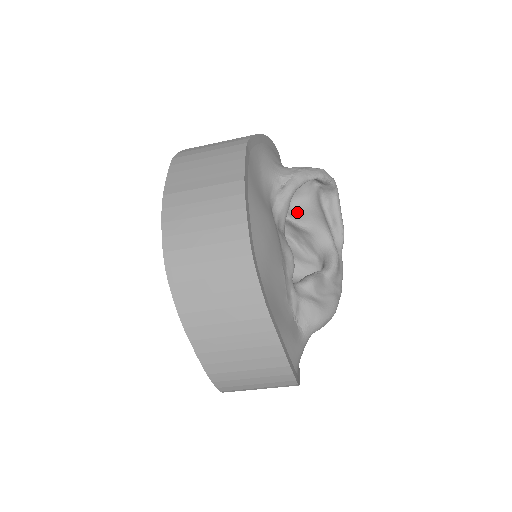
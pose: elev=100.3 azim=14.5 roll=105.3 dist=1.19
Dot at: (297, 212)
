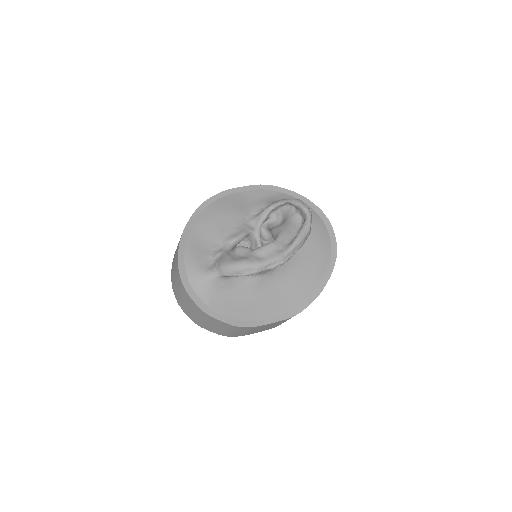
Dot at: occluded
